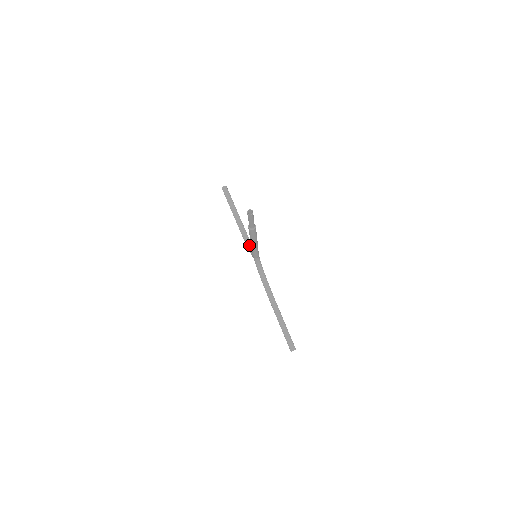
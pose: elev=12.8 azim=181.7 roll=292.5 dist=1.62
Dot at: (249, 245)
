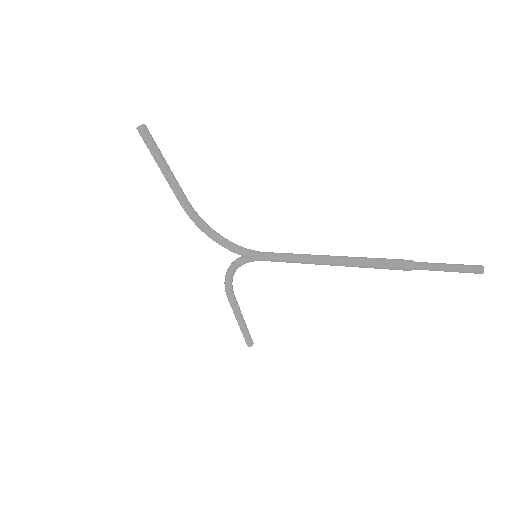
Dot at: (213, 232)
